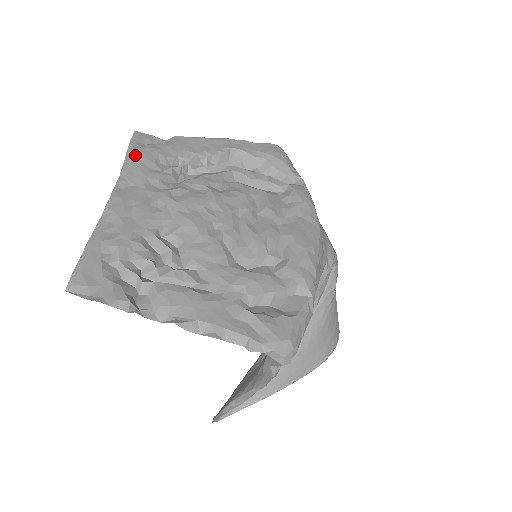
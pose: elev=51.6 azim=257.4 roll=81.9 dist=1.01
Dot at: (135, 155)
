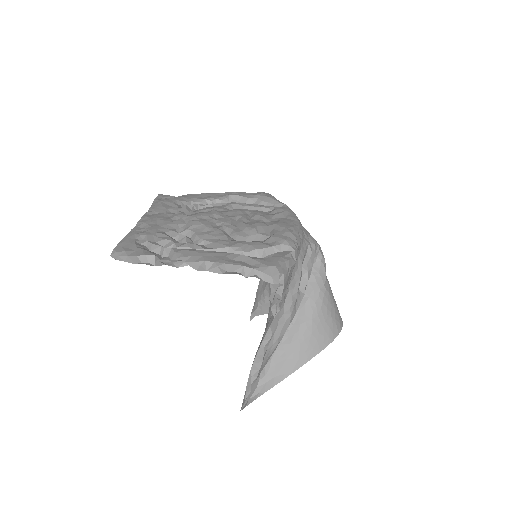
Dot at: (159, 201)
